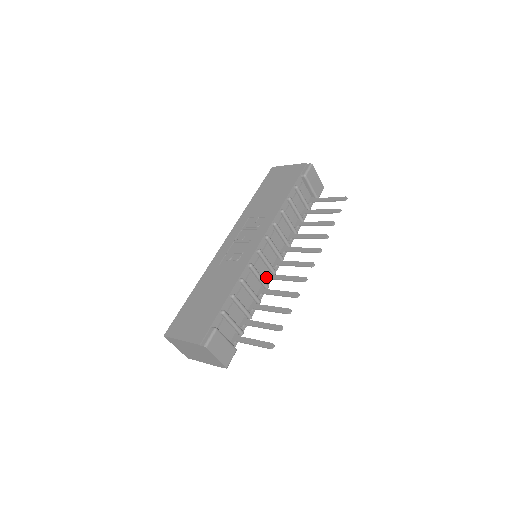
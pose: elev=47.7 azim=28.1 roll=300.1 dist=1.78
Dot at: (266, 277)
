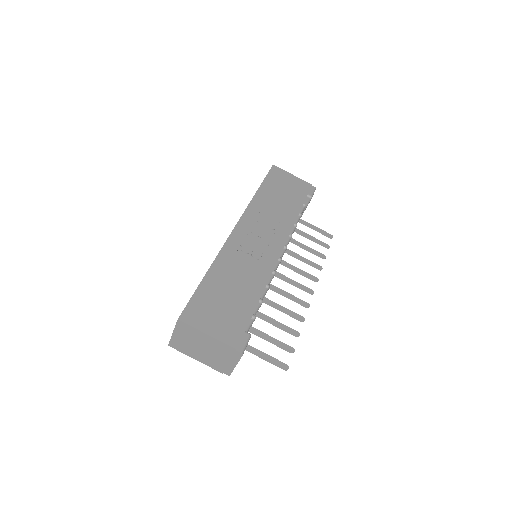
Dot at: occluded
